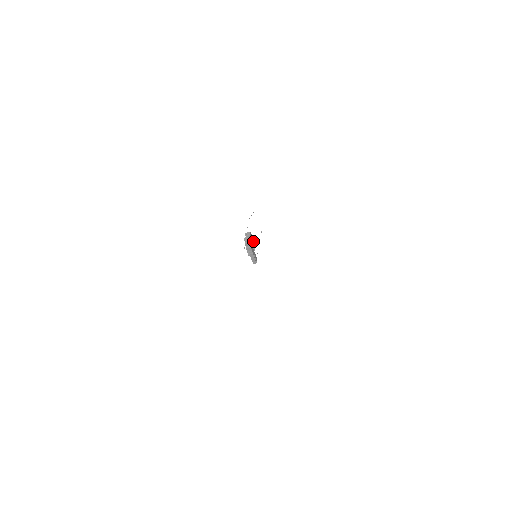
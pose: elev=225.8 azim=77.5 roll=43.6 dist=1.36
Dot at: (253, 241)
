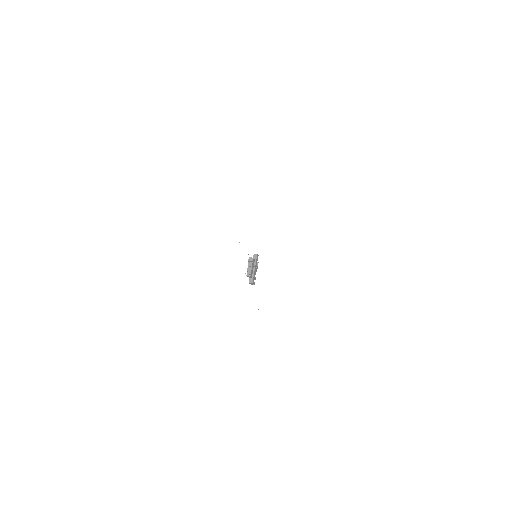
Dot at: (252, 265)
